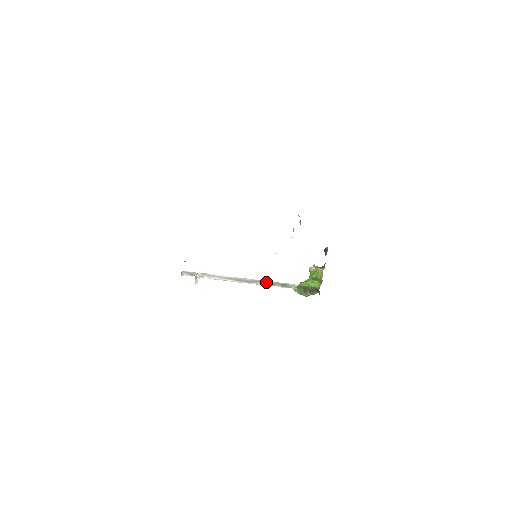
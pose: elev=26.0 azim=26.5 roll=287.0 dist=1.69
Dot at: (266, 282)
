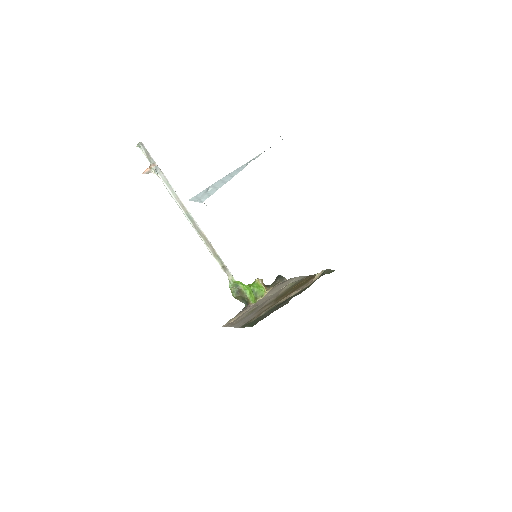
Dot at: (213, 248)
